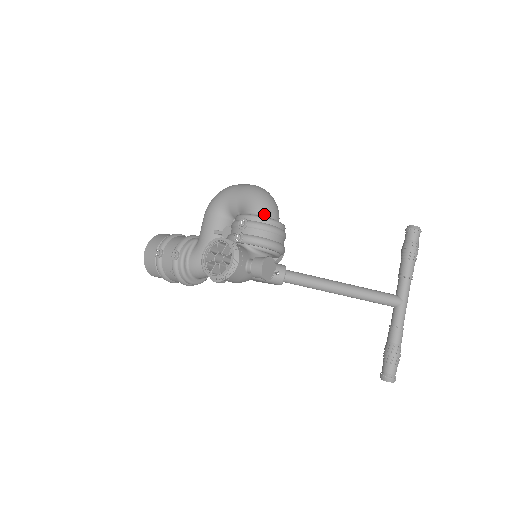
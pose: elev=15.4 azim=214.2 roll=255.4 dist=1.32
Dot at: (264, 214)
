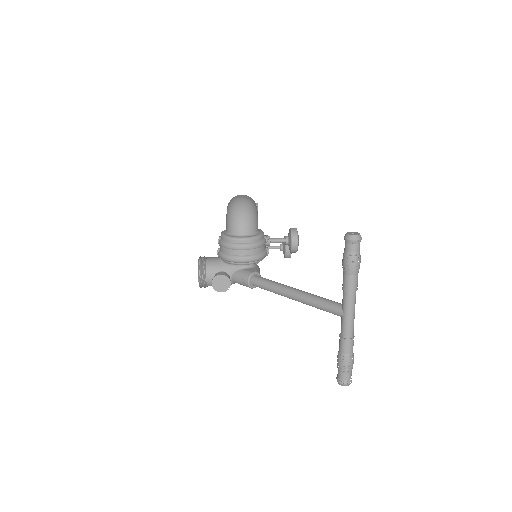
Dot at: (230, 232)
